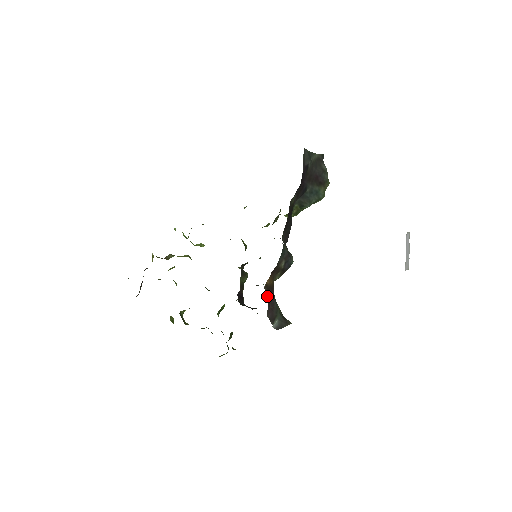
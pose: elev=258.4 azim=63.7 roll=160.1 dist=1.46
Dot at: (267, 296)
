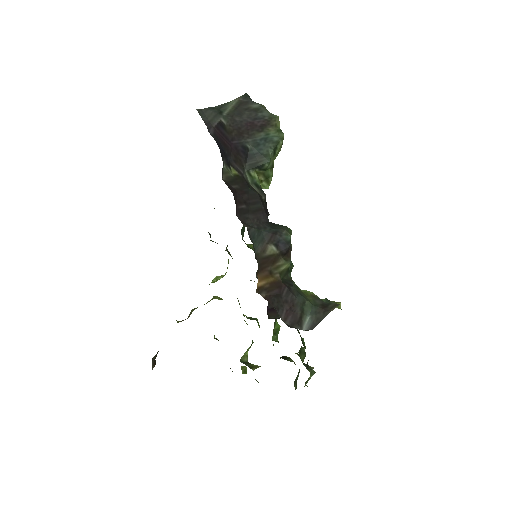
Dot at: (271, 300)
